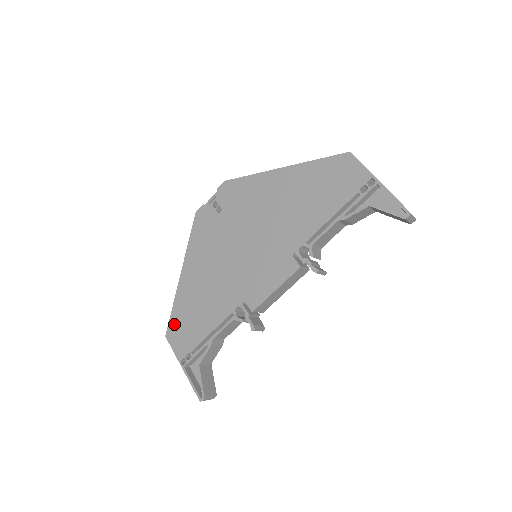
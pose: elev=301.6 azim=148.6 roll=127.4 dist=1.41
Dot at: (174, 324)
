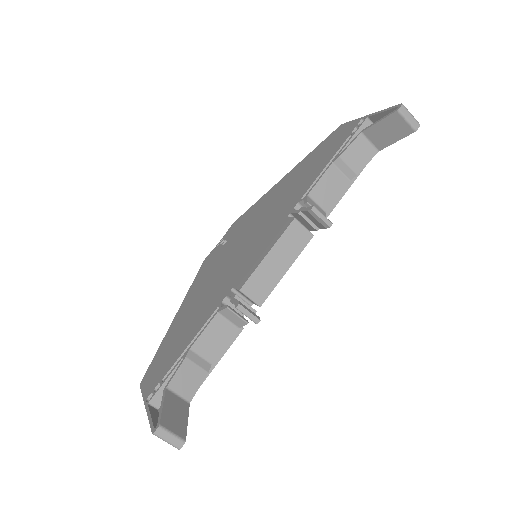
Dot at: (153, 364)
